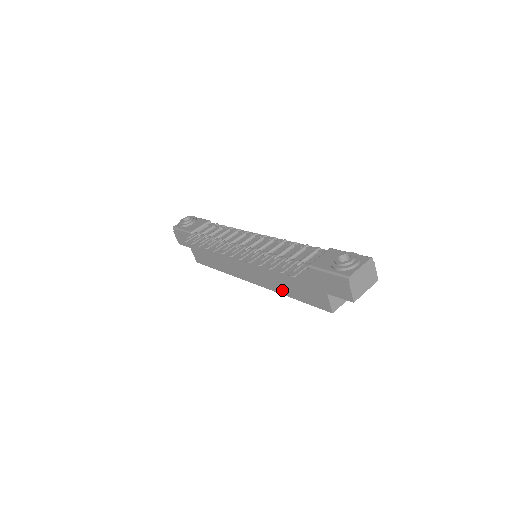
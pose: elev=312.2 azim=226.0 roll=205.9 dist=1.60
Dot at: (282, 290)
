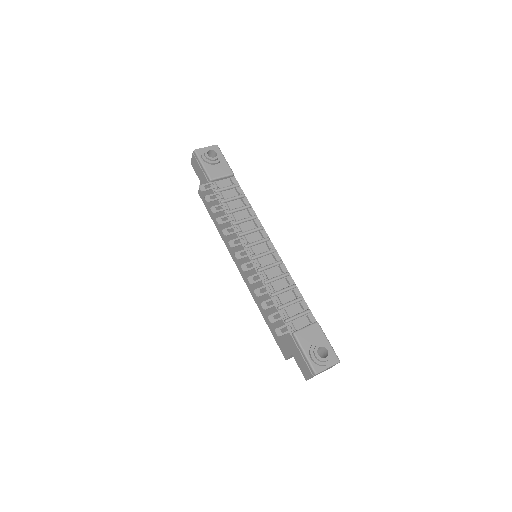
Dot at: (260, 306)
